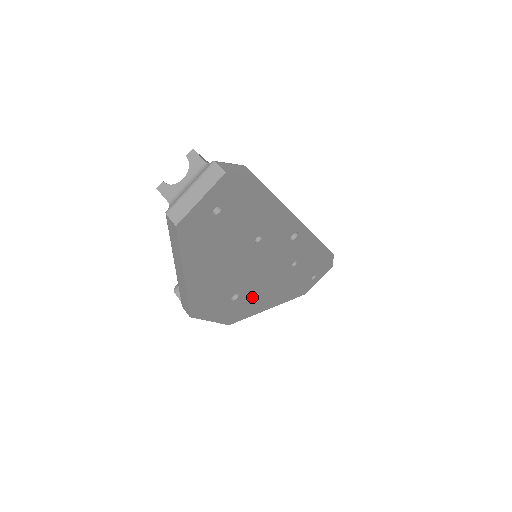
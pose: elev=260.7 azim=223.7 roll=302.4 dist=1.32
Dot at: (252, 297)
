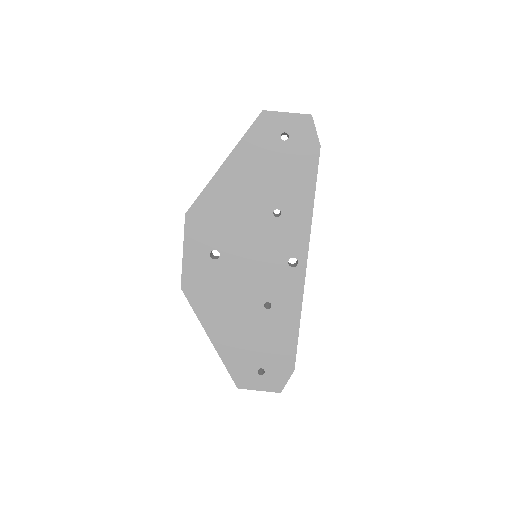
Dot at: (219, 284)
